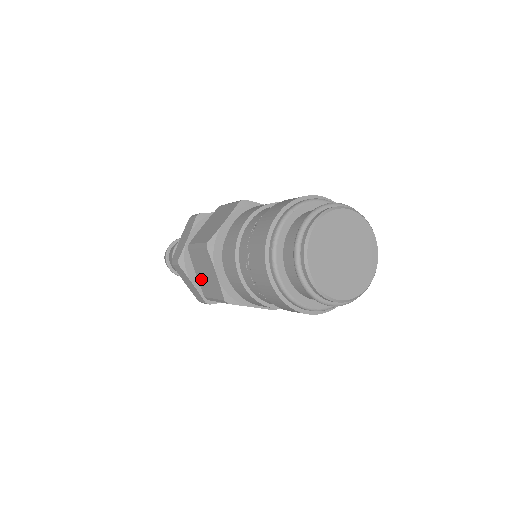
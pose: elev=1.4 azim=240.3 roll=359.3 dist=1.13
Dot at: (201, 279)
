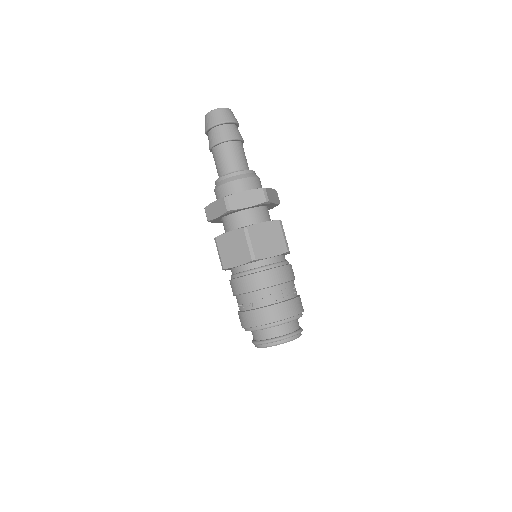
Dot at: occluded
